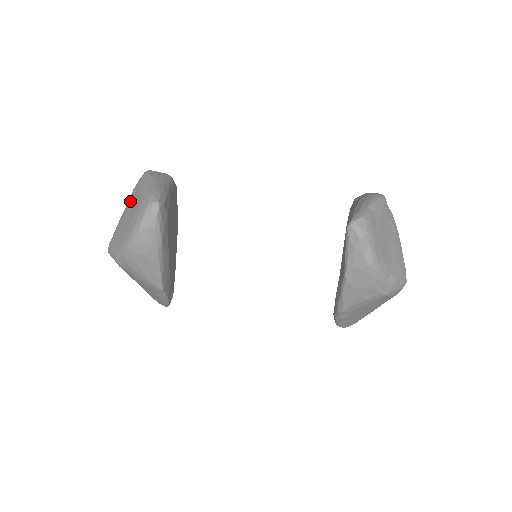
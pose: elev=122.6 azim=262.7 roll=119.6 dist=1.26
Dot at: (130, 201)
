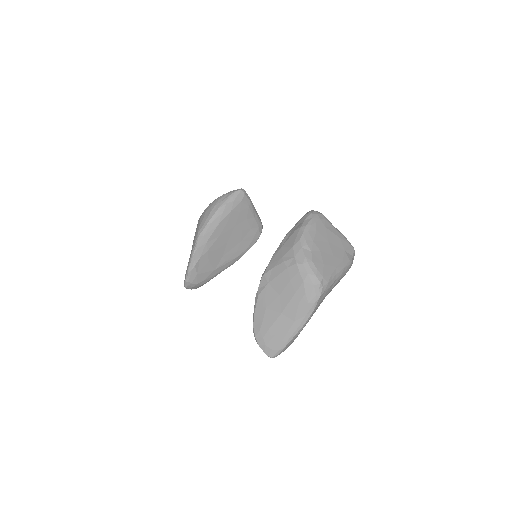
Dot at: occluded
